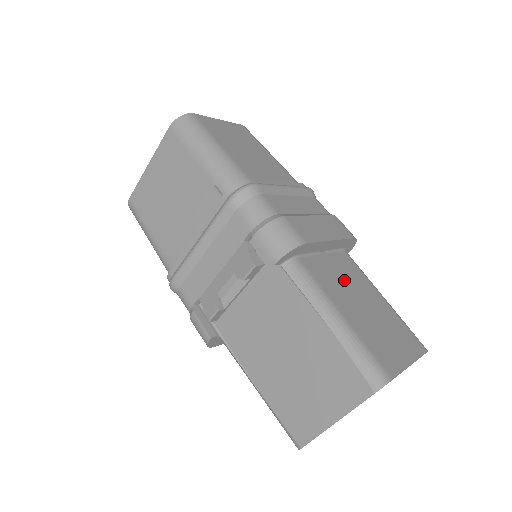
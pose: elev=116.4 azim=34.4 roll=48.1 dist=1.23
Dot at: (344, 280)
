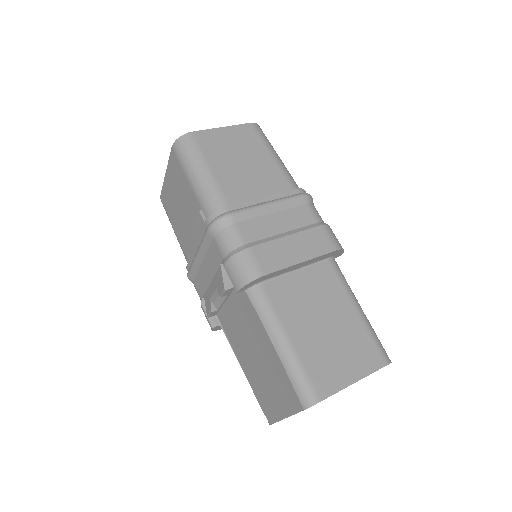
Dot at: (311, 298)
